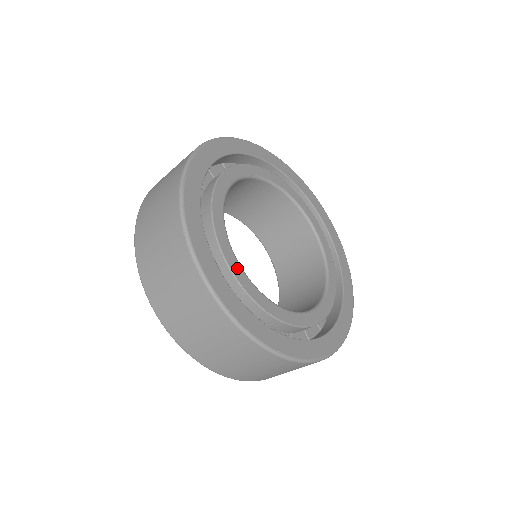
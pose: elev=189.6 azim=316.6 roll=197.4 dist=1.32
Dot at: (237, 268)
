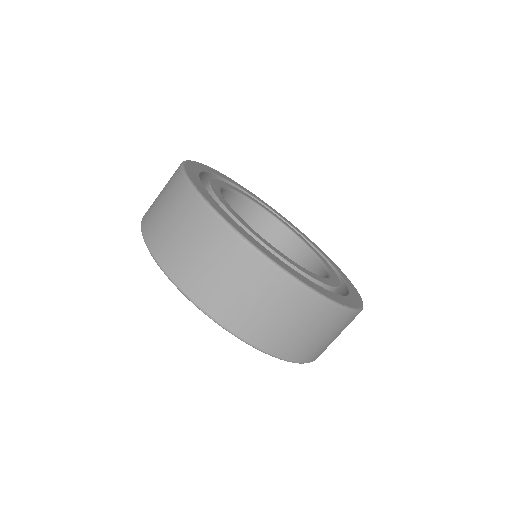
Dot at: (277, 251)
